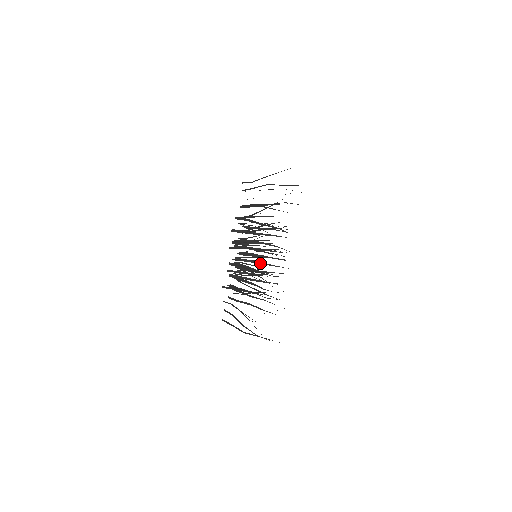
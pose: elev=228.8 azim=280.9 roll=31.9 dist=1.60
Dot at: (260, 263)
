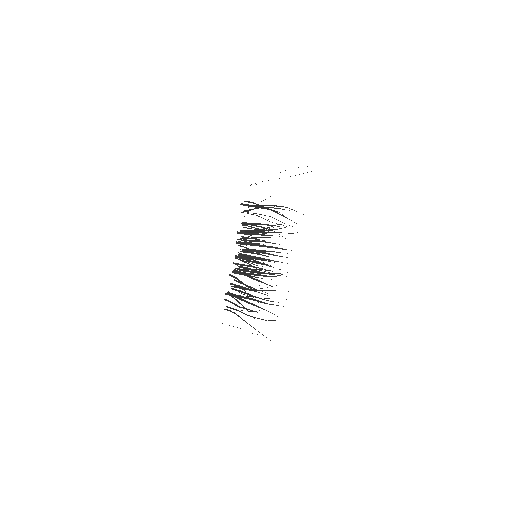
Dot at: occluded
